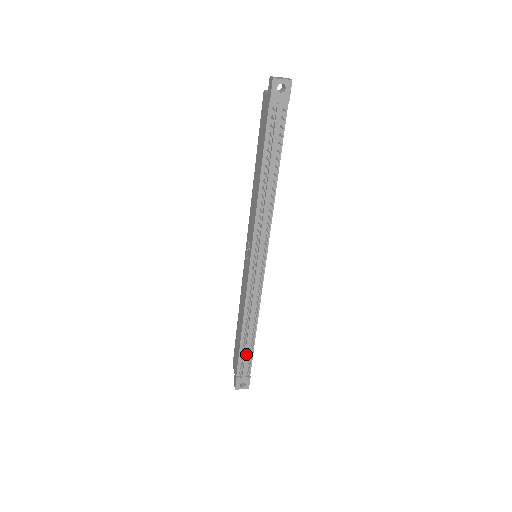
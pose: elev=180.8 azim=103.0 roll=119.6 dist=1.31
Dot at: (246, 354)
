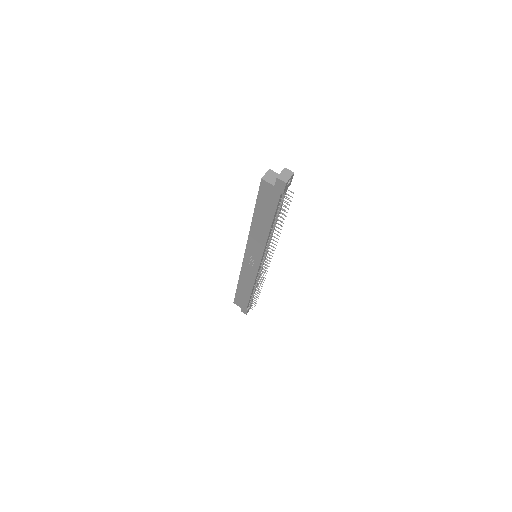
Dot at: occluded
